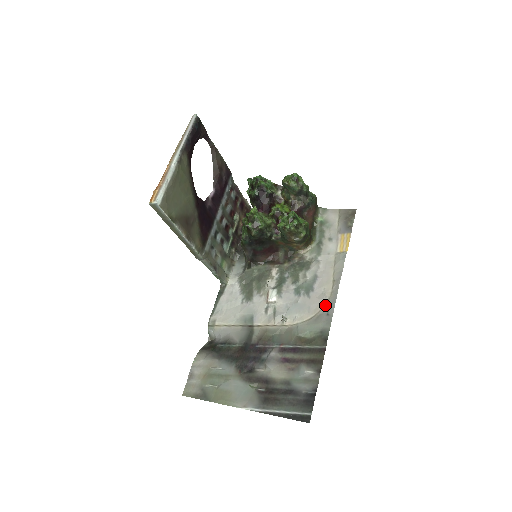
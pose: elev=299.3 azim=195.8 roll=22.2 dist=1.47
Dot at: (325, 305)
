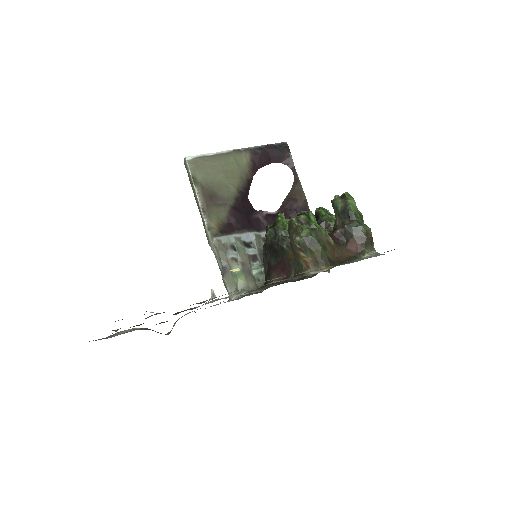
Dot at: (254, 284)
